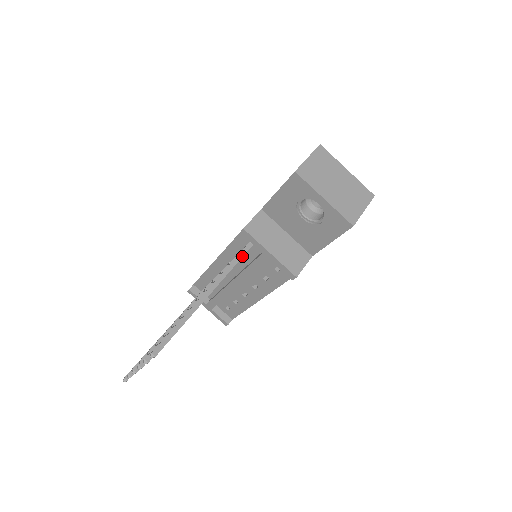
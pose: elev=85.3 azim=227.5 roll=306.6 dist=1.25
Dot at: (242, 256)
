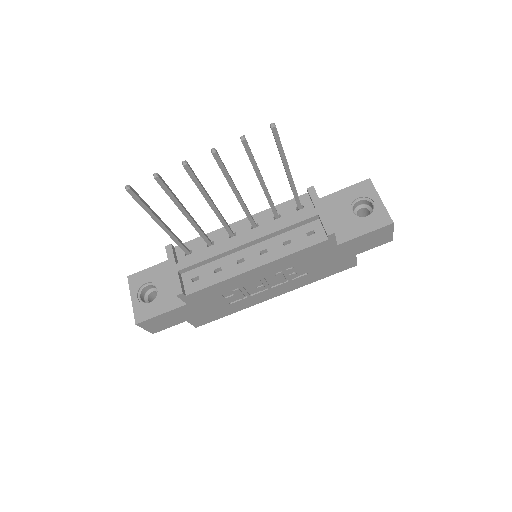
Dot at: occluded
